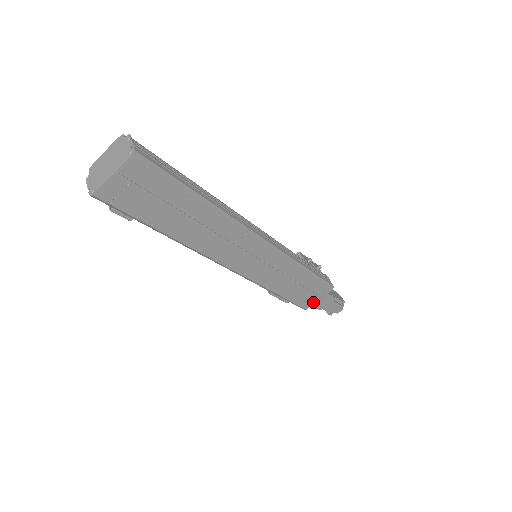
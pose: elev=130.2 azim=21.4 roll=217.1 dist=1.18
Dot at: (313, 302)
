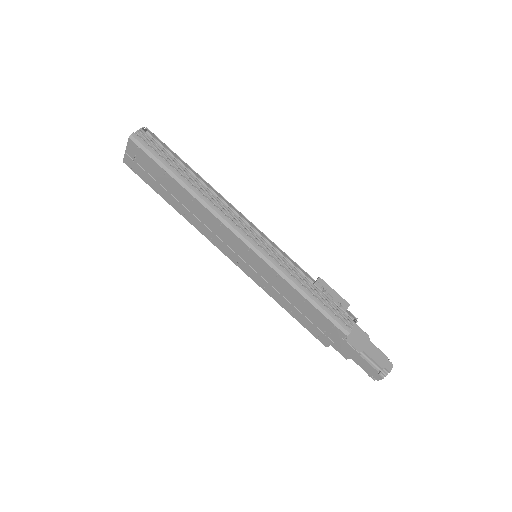
Dot at: (330, 341)
